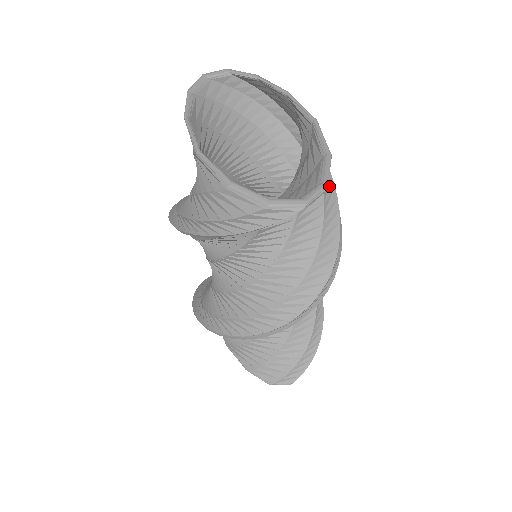
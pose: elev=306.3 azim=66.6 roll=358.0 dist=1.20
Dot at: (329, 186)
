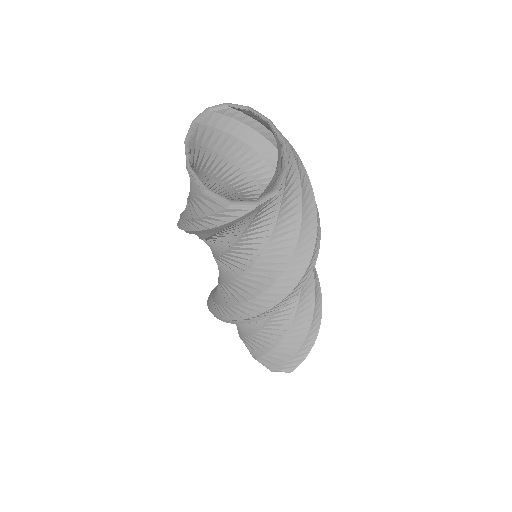
Dot at: (309, 196)
